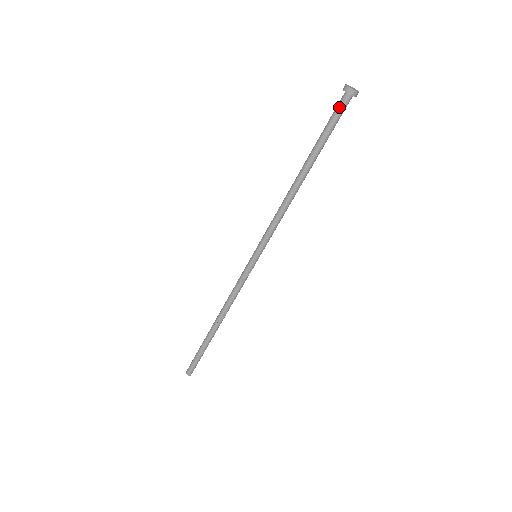
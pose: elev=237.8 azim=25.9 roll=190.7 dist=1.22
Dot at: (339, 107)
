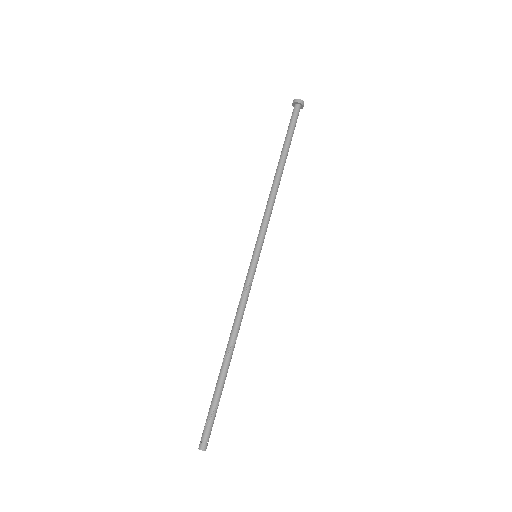
Dot at: (295, 114)
